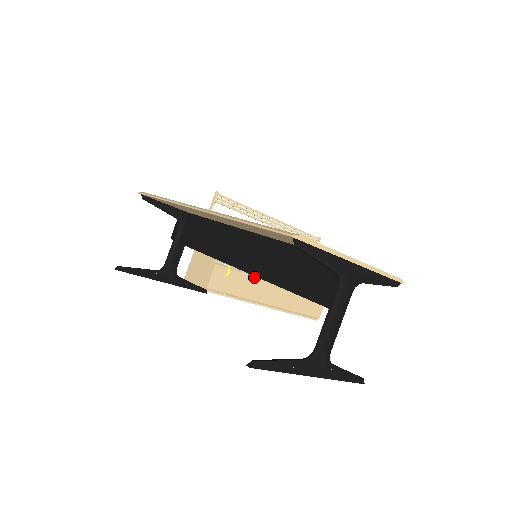
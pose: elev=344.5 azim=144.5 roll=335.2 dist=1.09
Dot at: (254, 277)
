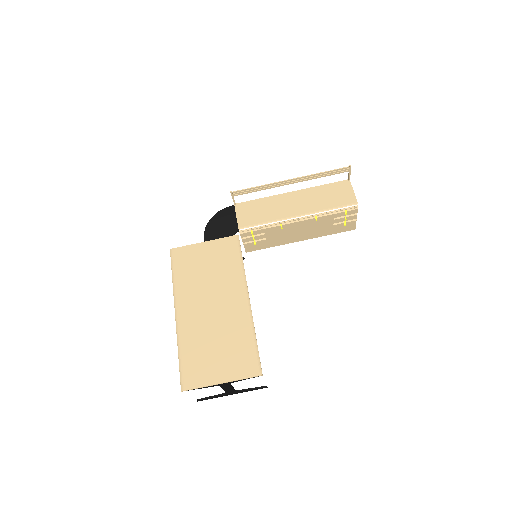
Dot at: (278, 237)
